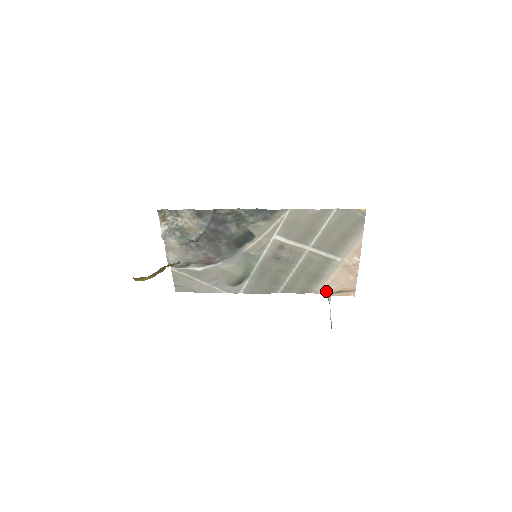
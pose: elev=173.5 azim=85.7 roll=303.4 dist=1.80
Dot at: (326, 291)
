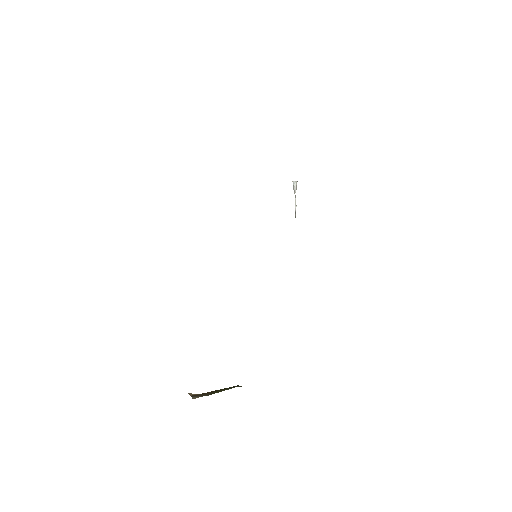
Dot at: (293, 181)
